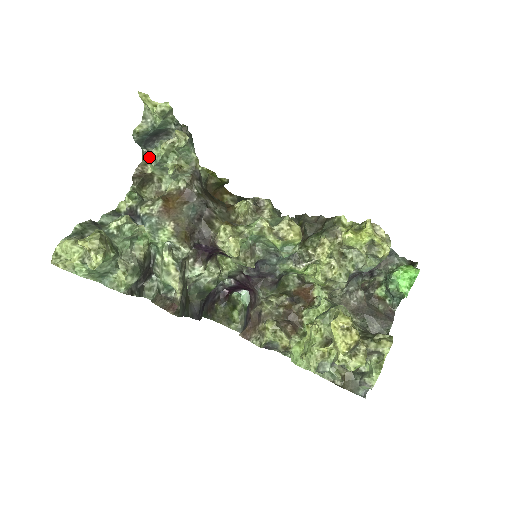
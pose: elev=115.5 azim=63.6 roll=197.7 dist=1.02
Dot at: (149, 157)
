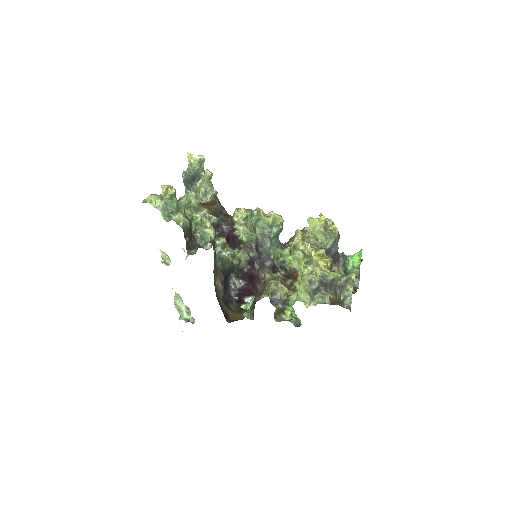
Dot at: (189, 193)
